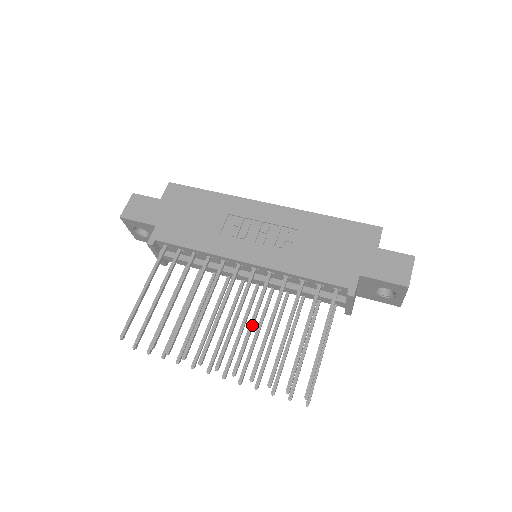
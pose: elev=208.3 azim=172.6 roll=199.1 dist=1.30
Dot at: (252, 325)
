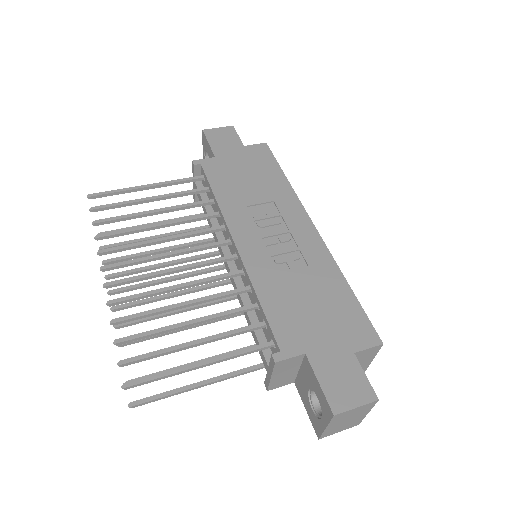
Dot at: (173, 288)
